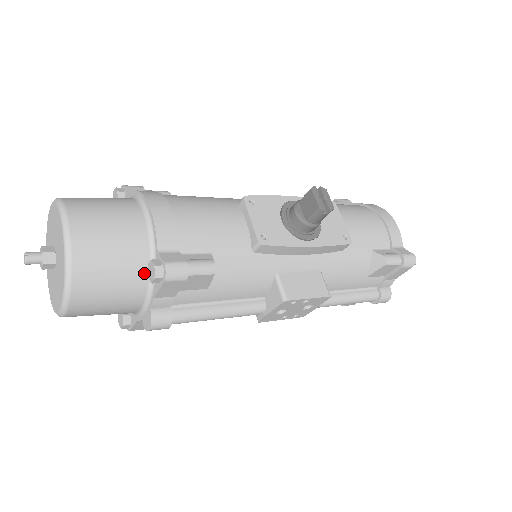
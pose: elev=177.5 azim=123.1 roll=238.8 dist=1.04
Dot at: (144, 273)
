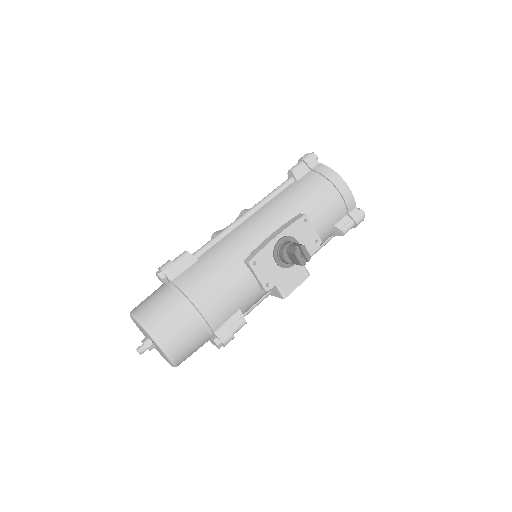
Dot at: (208, 339)
